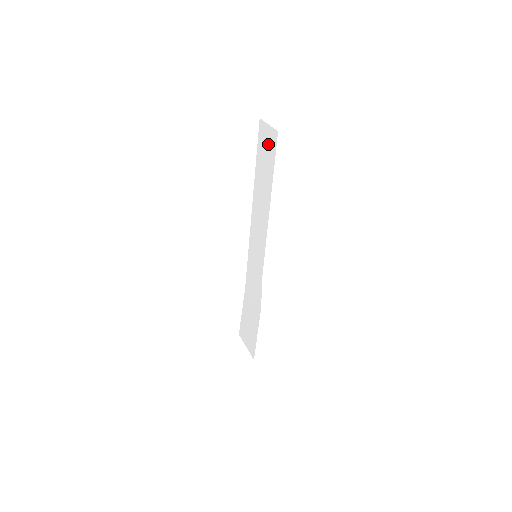
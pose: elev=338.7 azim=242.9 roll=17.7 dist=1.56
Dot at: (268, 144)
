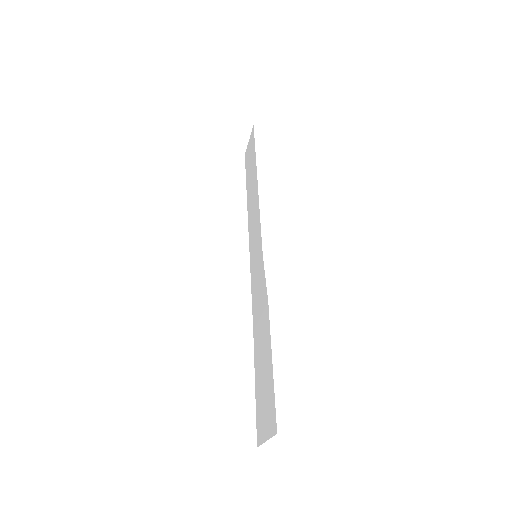
Dot at: (250, 149)
